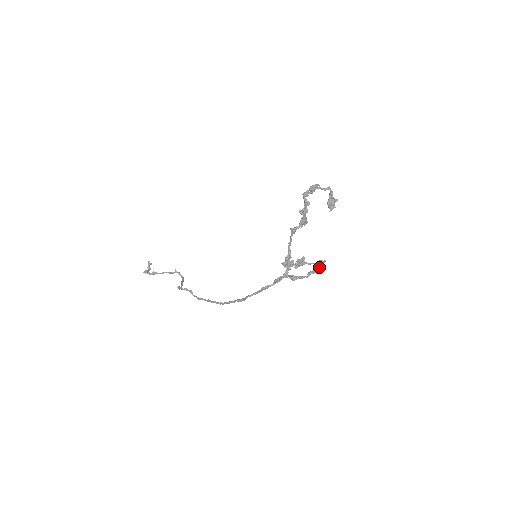
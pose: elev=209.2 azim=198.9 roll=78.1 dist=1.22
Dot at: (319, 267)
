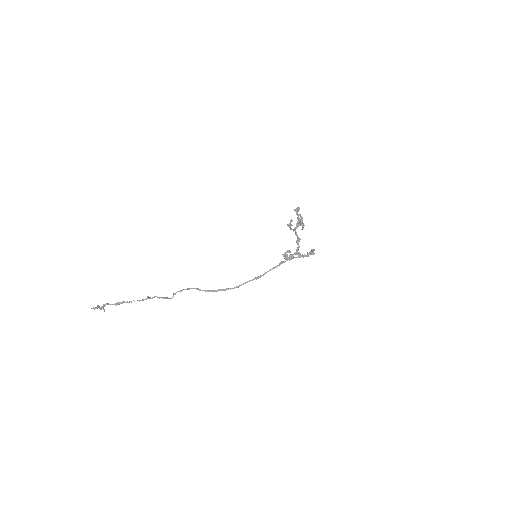
Dot at: (313, 251)
